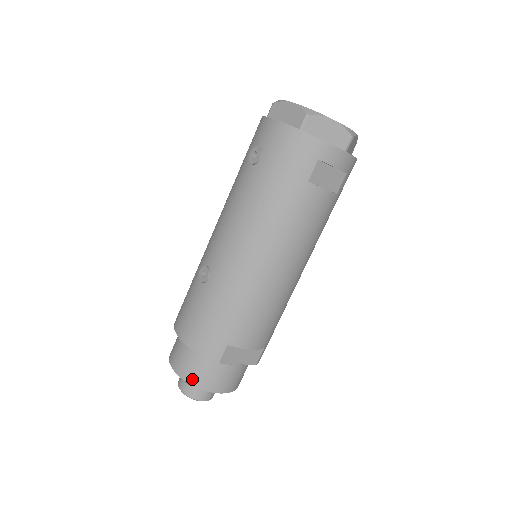
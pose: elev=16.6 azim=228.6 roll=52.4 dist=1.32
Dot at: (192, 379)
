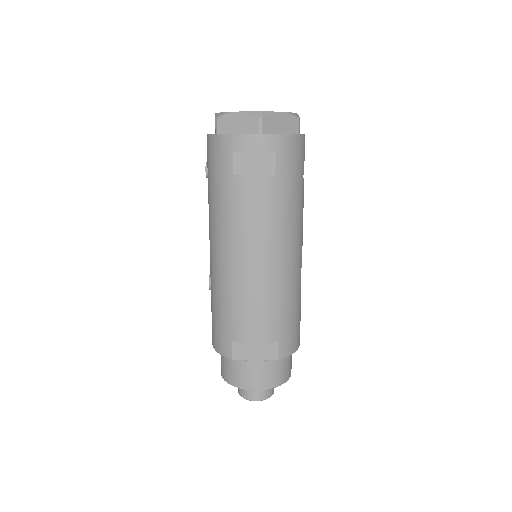
Dot at: (227, 378)
